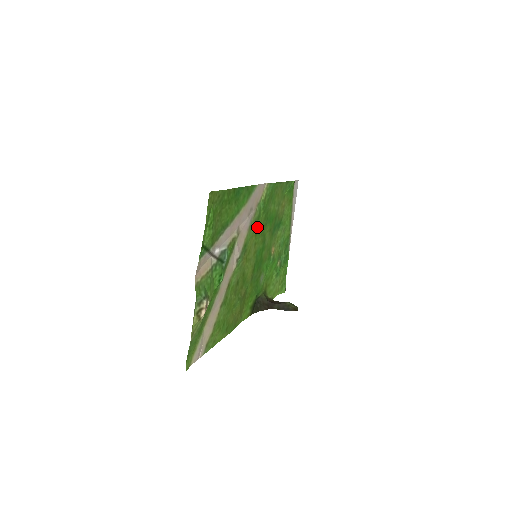
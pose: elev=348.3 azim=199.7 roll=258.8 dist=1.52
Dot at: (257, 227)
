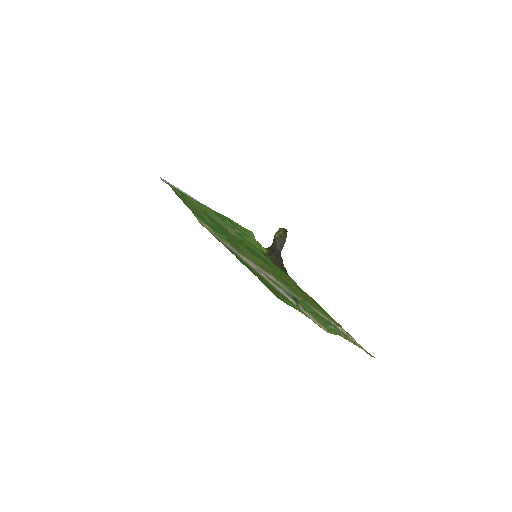
Dot at: (235, 246)
